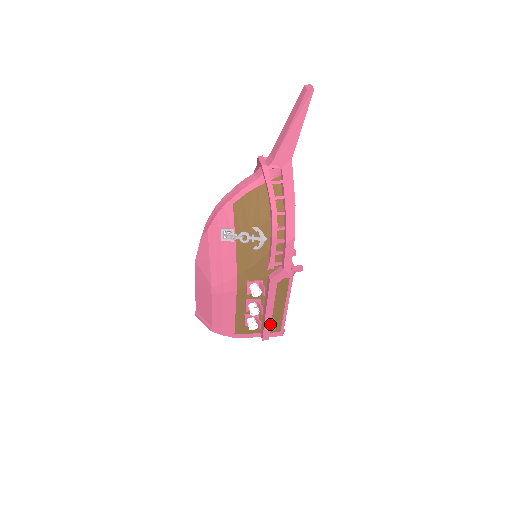
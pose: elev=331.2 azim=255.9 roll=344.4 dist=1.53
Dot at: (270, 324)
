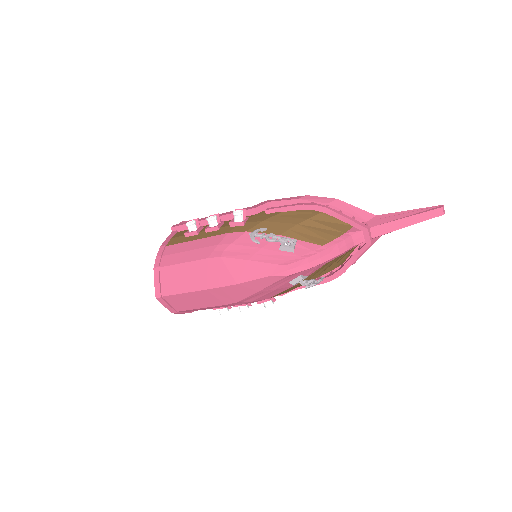
Dot at: occluded
